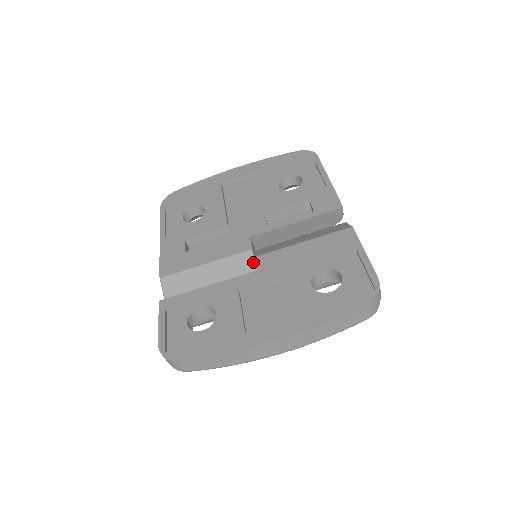
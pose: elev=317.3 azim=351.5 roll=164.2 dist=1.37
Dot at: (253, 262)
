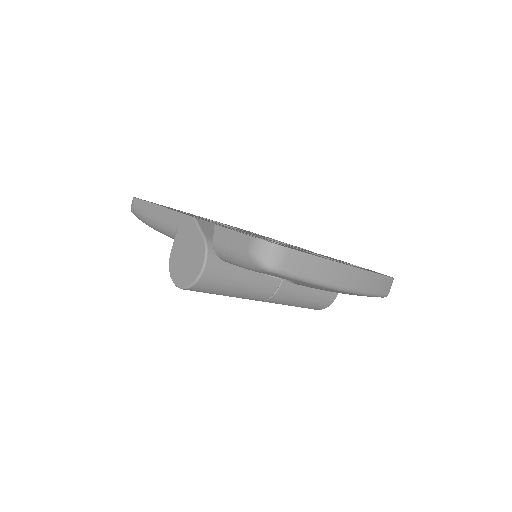
Dot at: occluded
